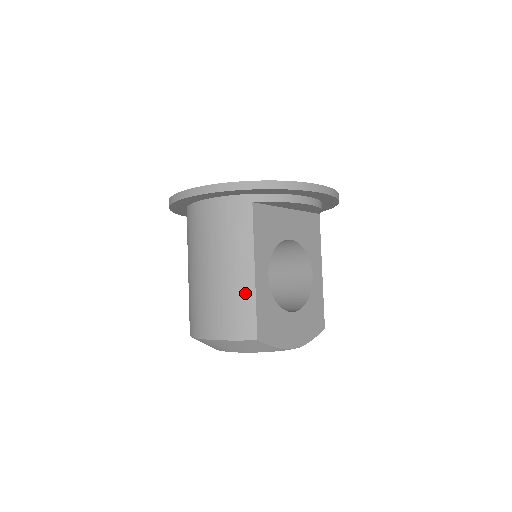
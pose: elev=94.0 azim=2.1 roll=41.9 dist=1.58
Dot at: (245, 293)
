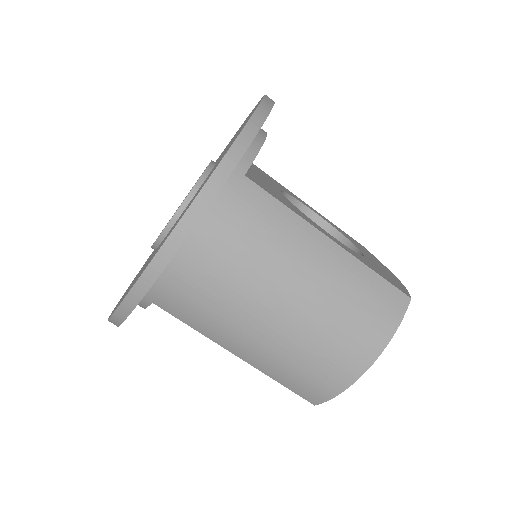
Dot at: (352, 273)
